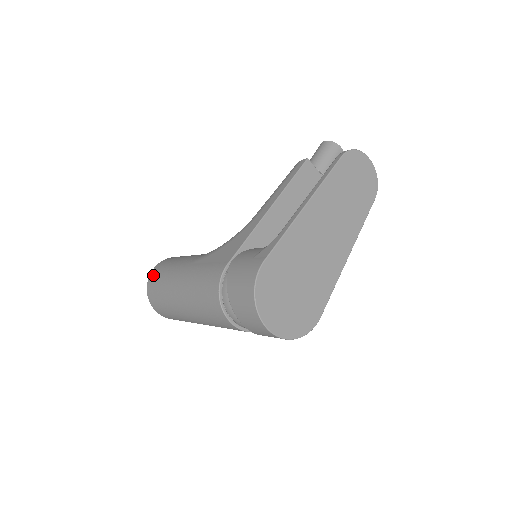
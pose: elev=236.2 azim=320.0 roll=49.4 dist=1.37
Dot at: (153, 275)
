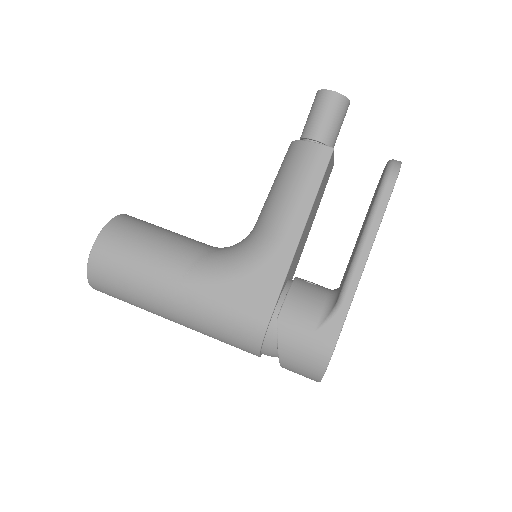
Dot at: (100, 266)
